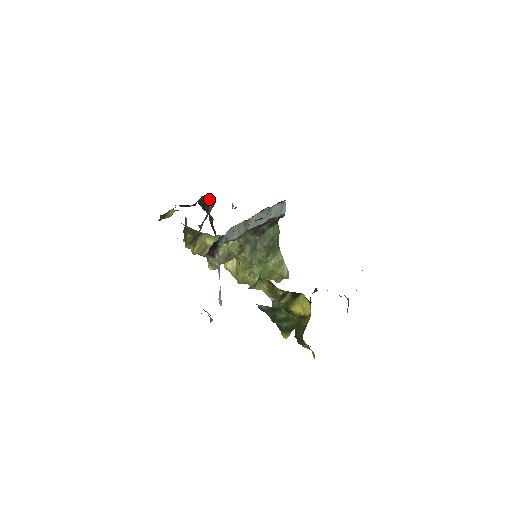
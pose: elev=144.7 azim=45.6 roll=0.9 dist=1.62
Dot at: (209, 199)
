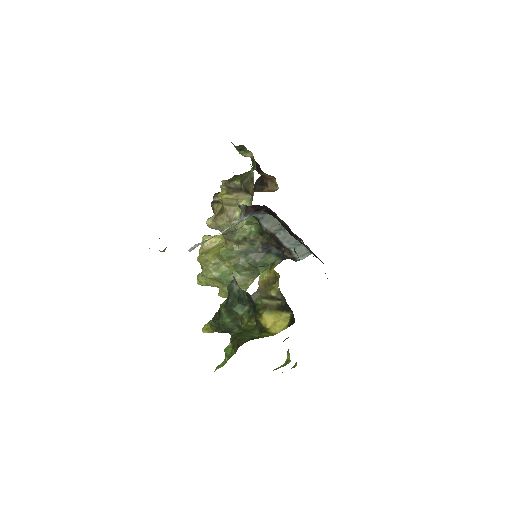
Dot at: (273, 184)
